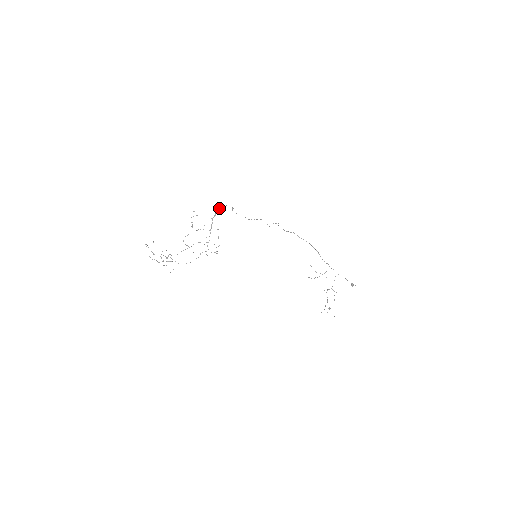
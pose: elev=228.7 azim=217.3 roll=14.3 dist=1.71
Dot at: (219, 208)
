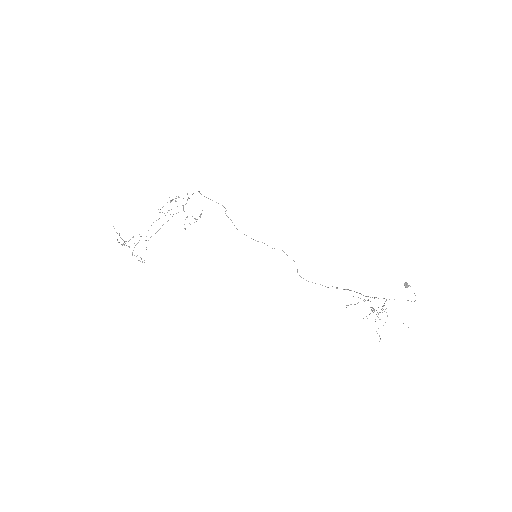
Dot at: occluded
